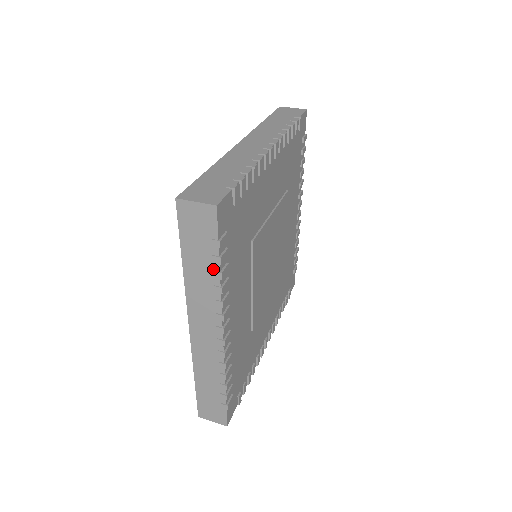
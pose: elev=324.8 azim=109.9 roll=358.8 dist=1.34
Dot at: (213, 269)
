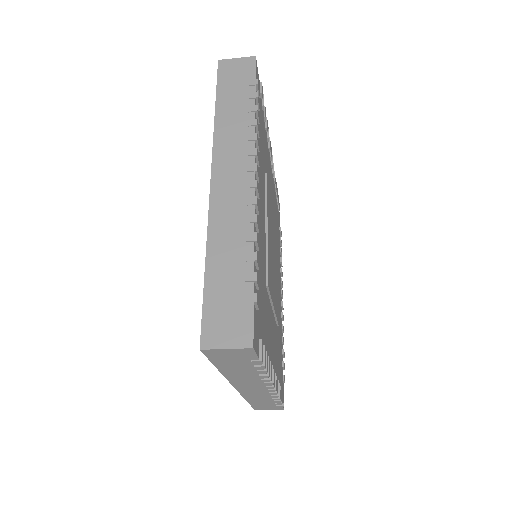
Dot at: (248, 105)
